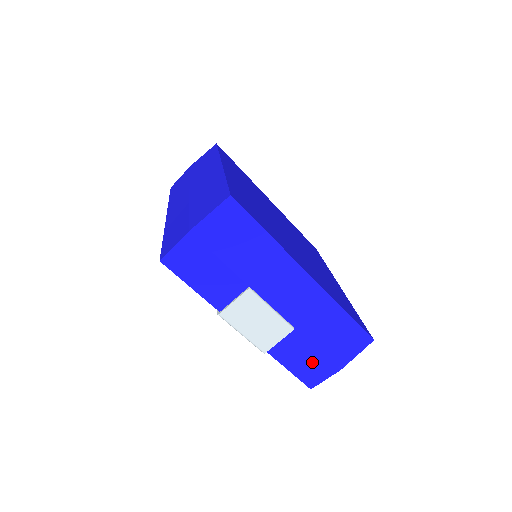
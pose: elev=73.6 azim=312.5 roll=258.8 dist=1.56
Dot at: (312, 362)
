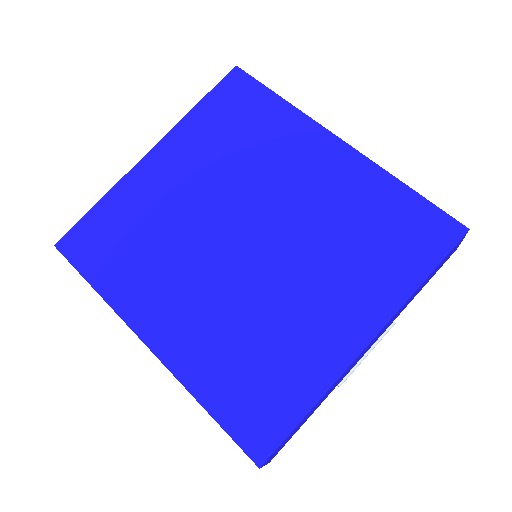
Dot at: occluded
